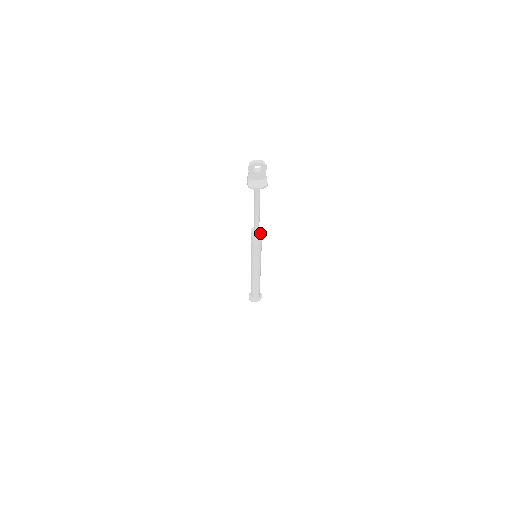
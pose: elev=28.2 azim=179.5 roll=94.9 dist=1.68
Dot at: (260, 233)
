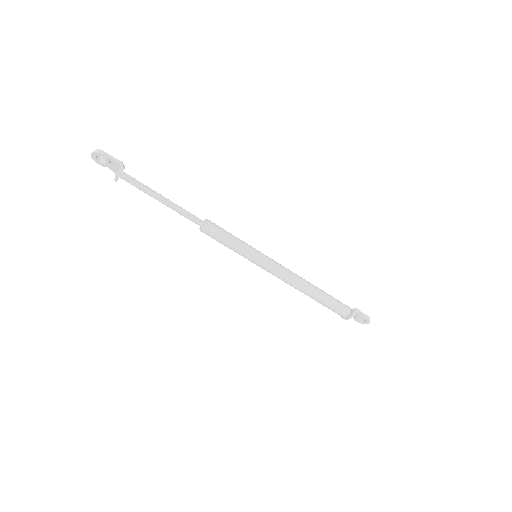
Dot at: (203, 226)
